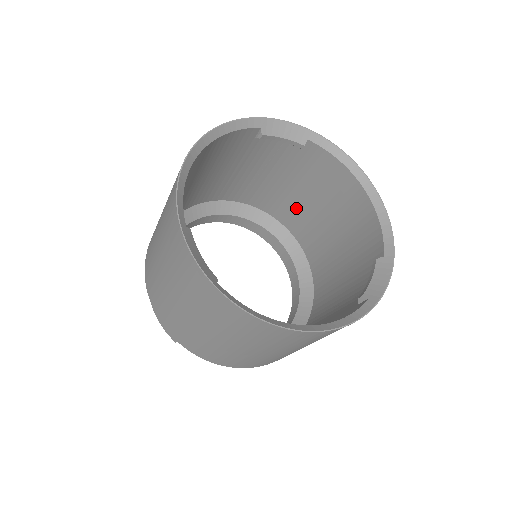
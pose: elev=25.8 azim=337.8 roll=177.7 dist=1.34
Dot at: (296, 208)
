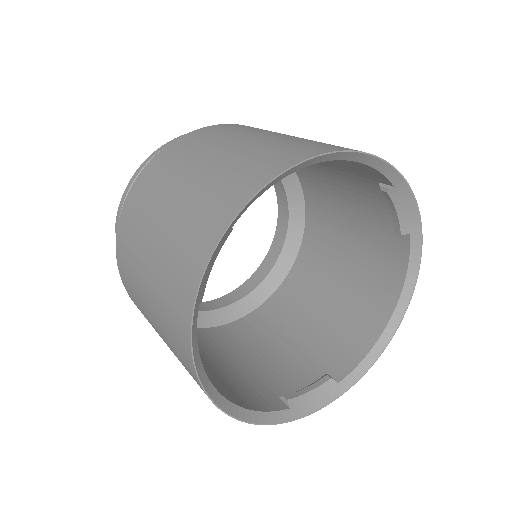
Dot at: occluded
